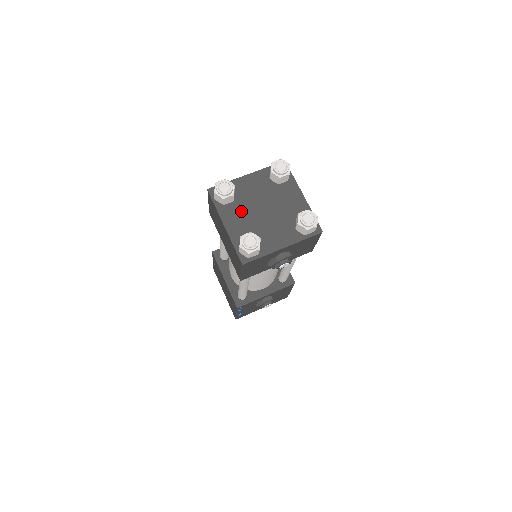
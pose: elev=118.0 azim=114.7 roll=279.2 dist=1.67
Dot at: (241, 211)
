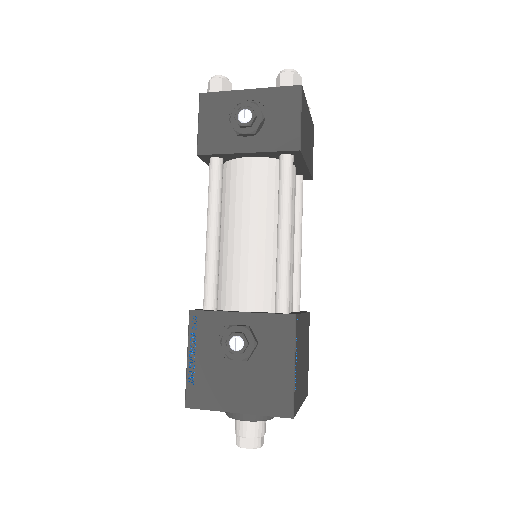
Dot at: occluded
